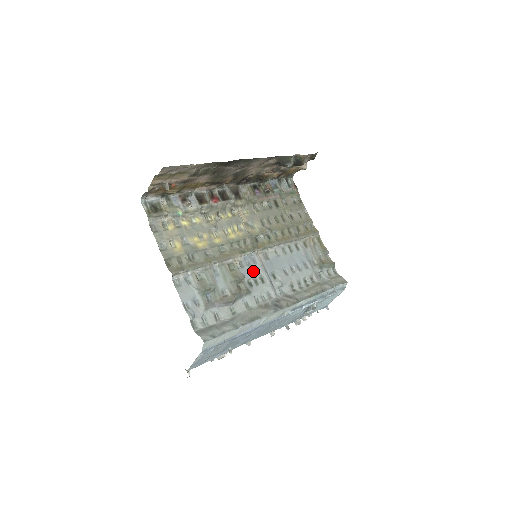
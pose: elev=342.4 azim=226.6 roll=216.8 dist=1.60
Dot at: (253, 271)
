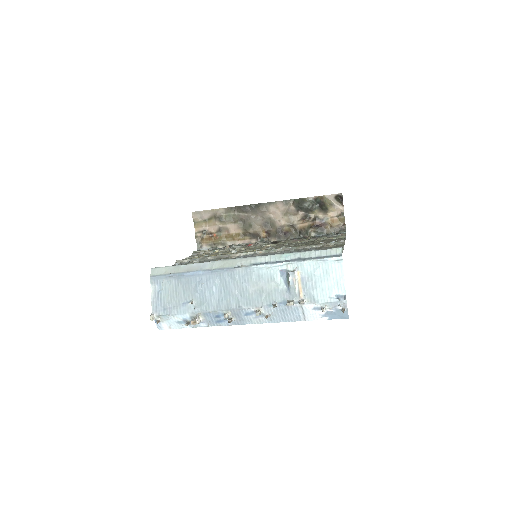
Dot at: occluded
